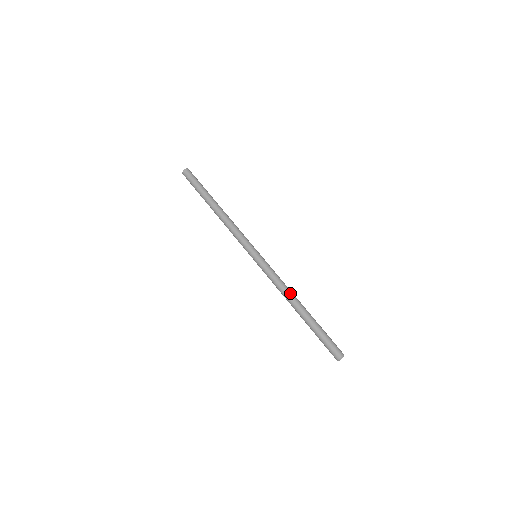
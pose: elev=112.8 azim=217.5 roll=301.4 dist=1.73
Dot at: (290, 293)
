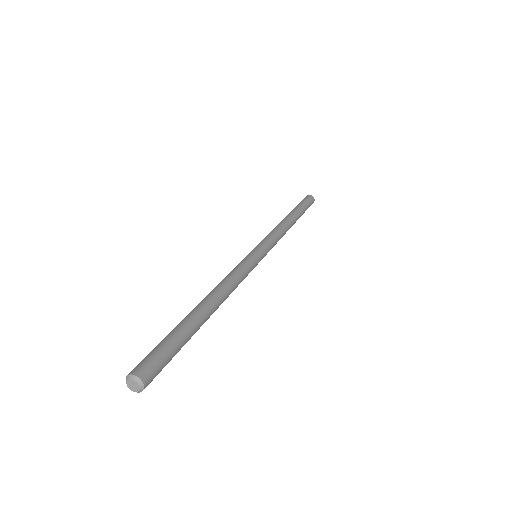
Dot at: (224, 288)
